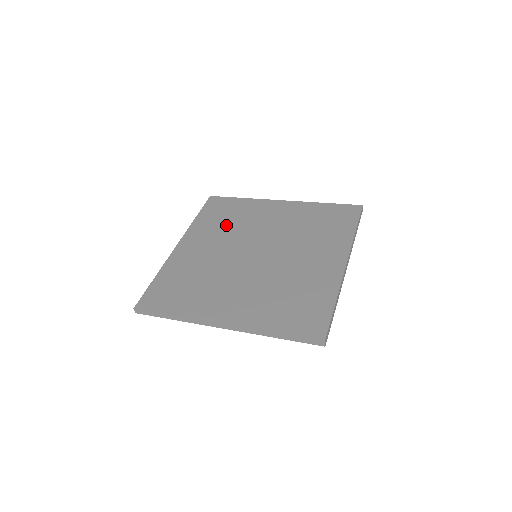
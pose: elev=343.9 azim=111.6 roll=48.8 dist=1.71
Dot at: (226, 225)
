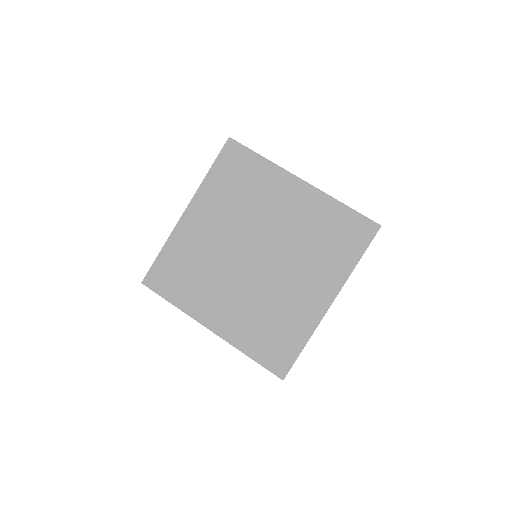
Dot at: (236, 199)
